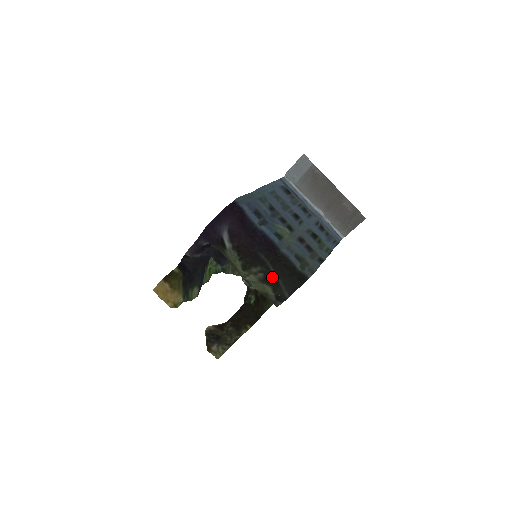
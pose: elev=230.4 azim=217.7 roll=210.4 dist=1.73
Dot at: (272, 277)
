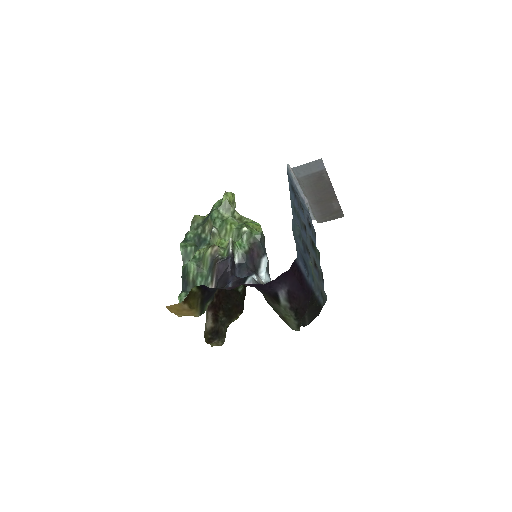
Dot at: occluded
